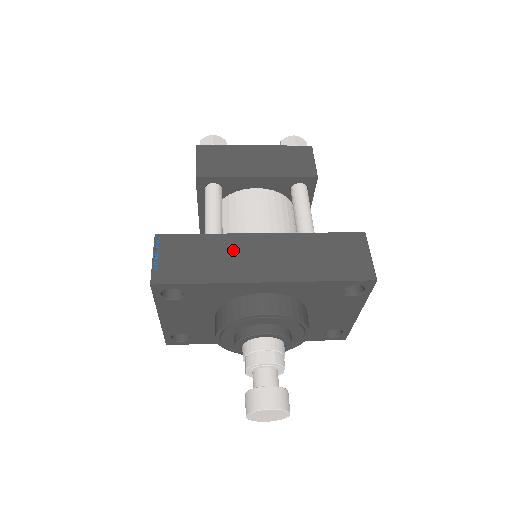
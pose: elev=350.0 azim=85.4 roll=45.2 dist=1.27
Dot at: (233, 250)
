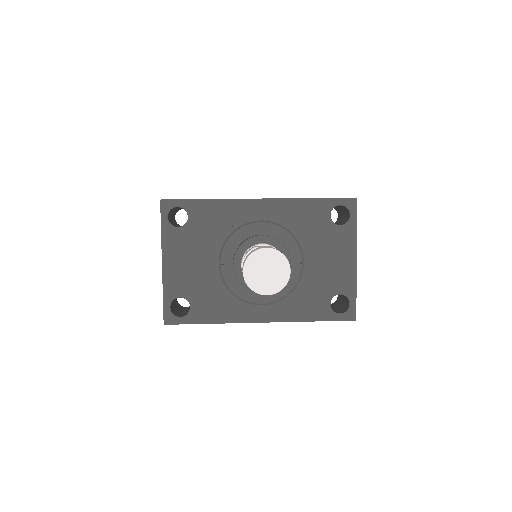
Dot at: occluded
